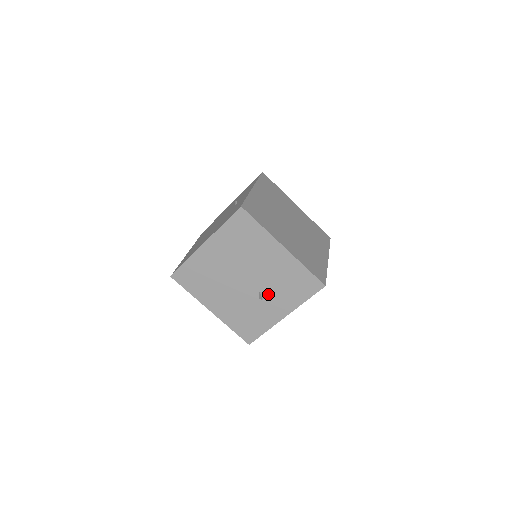
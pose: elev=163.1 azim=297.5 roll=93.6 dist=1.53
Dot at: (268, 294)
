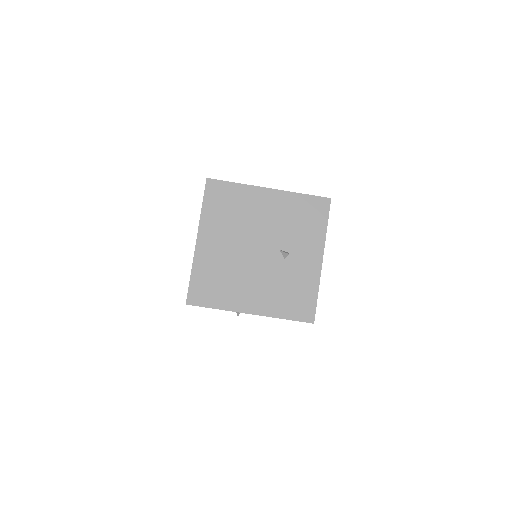
Dot at: (289, 248)
